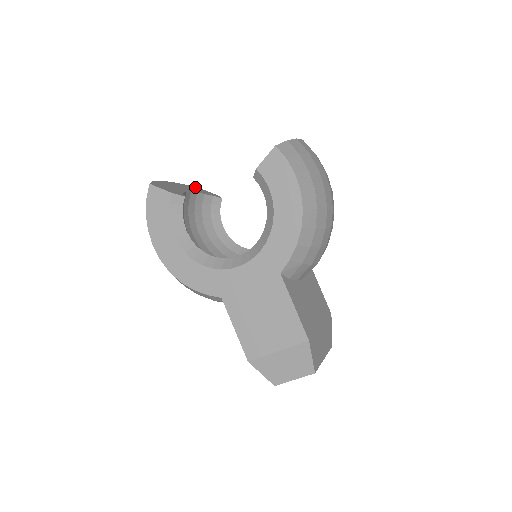
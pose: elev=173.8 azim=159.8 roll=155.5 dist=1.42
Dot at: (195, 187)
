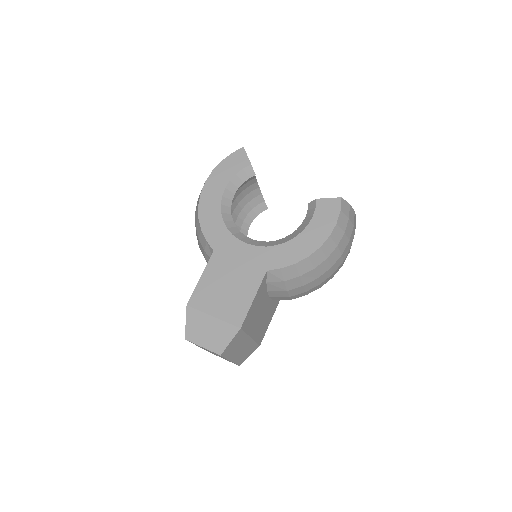
Dot at: occluded
